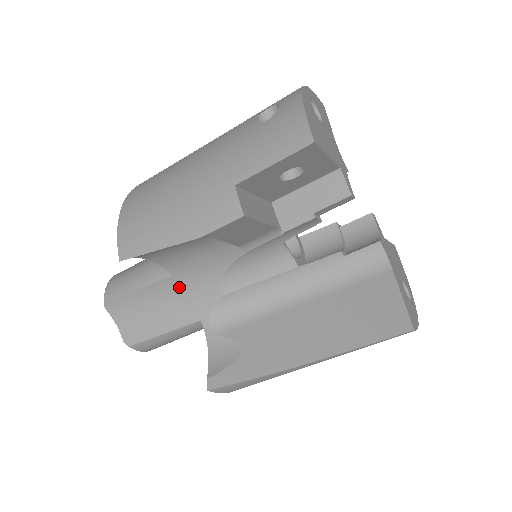
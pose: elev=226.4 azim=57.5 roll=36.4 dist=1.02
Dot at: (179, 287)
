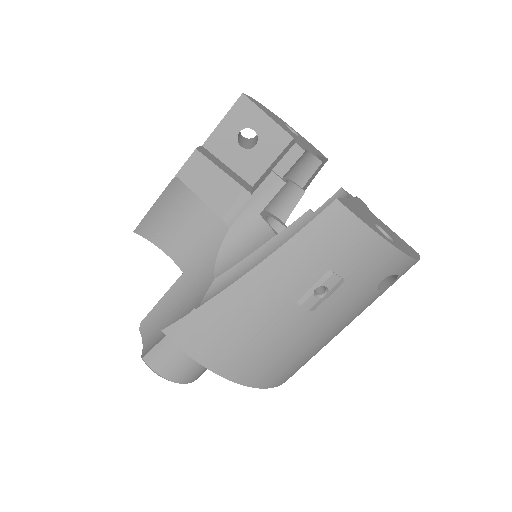
Dot at: (187, 285)
